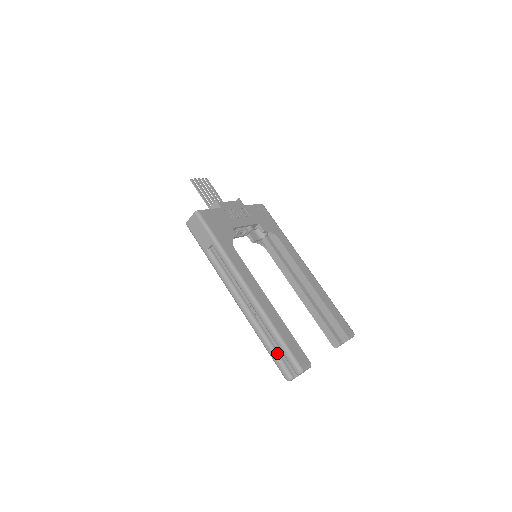
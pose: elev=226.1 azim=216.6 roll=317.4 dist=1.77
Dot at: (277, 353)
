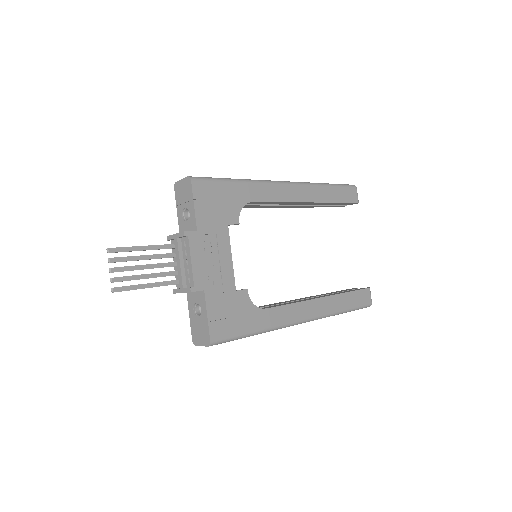
Dot at: occluded
